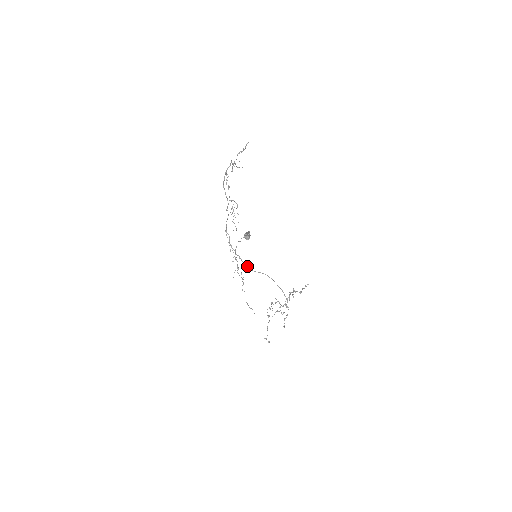
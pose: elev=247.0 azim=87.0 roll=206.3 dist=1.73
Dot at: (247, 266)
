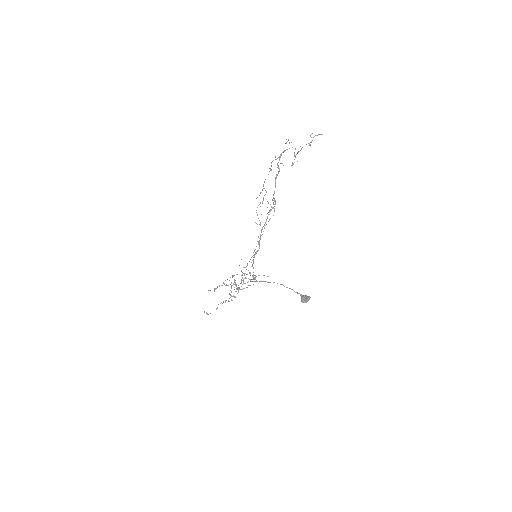
Dot at: occluded
